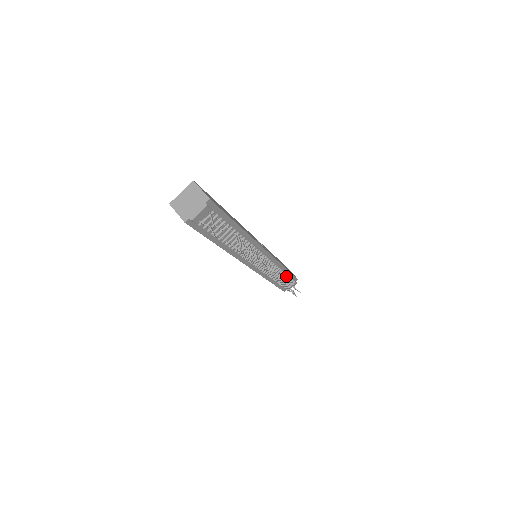
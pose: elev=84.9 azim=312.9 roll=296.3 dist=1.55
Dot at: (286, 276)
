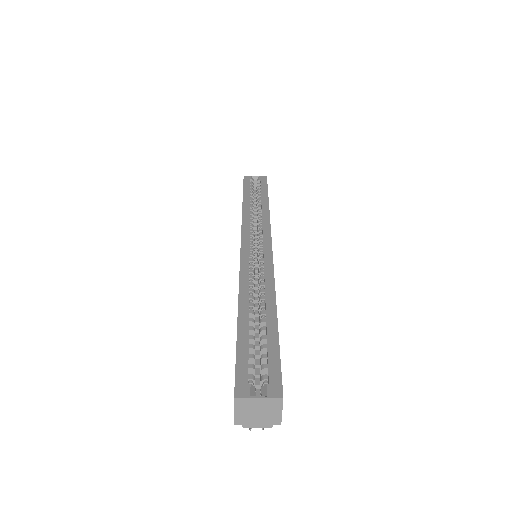
Dot at: occluded
